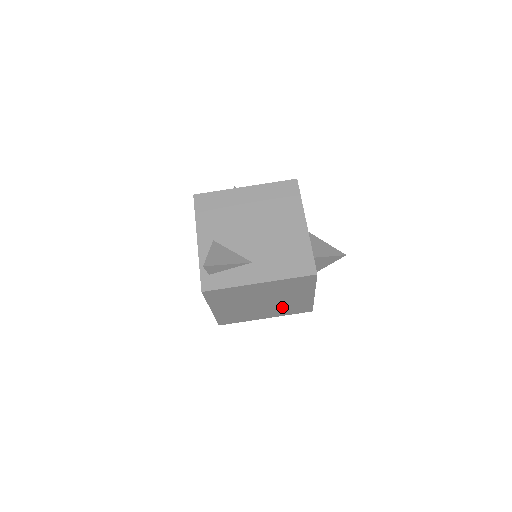
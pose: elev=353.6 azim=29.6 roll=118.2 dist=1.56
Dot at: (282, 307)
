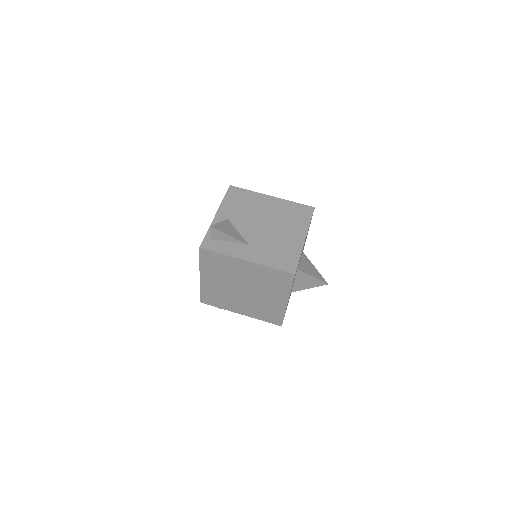
Dot at: (257, 305)
